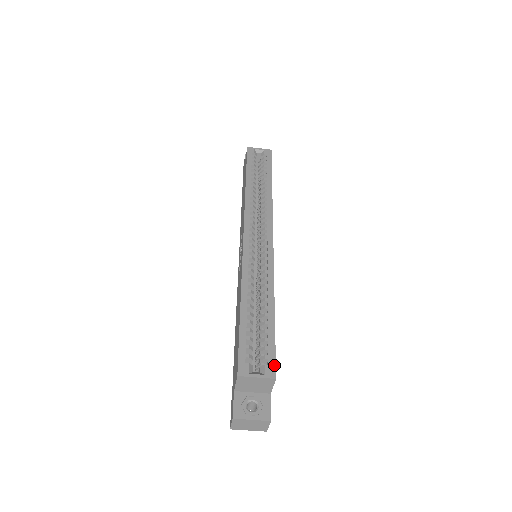
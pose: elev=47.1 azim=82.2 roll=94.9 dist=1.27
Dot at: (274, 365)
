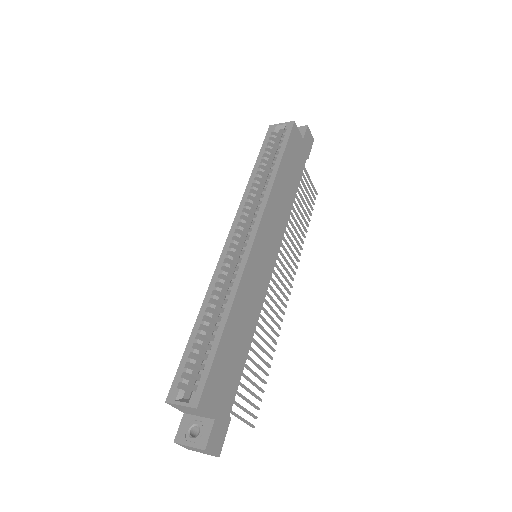
Dot at: (200, 392)
